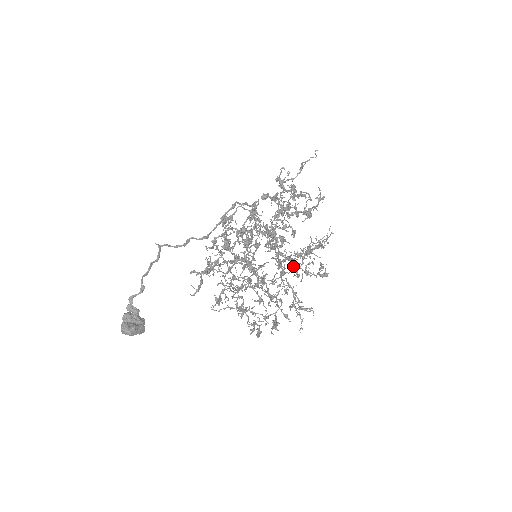
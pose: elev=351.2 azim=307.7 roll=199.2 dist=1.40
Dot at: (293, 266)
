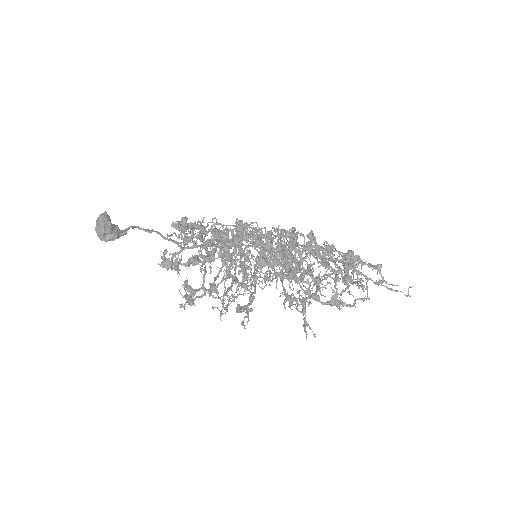
Dot at: (280, 252)
